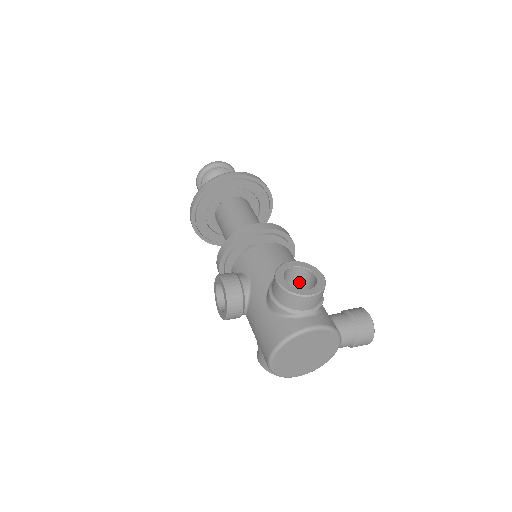
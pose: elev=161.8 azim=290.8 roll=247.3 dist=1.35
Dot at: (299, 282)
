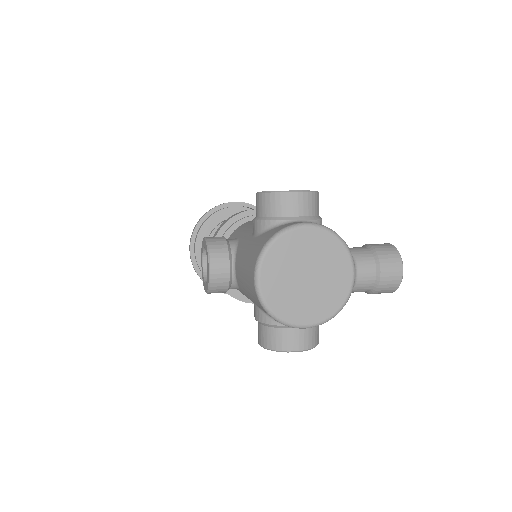
Dot at: occluded
